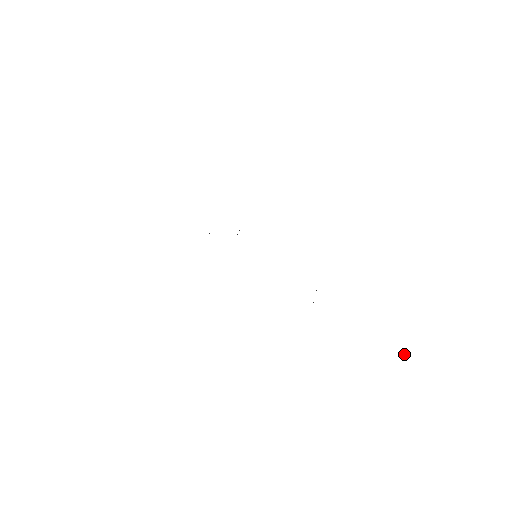
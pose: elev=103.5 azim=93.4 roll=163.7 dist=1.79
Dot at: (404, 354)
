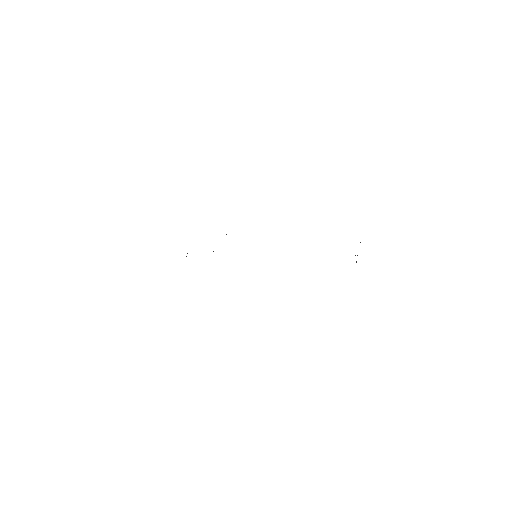
Dot at: out of frame
